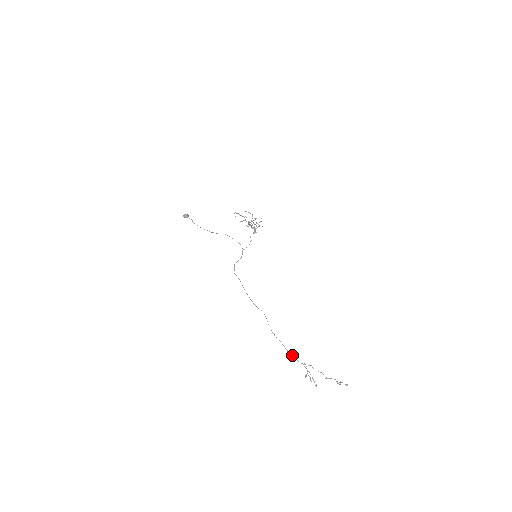
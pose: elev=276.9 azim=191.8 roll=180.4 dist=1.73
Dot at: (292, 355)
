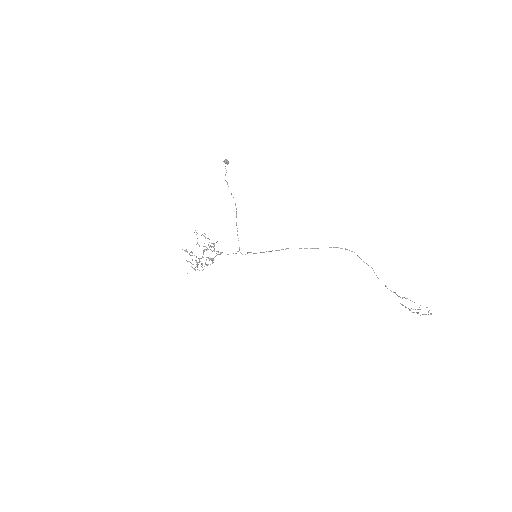
Dot at: (390, 290)
